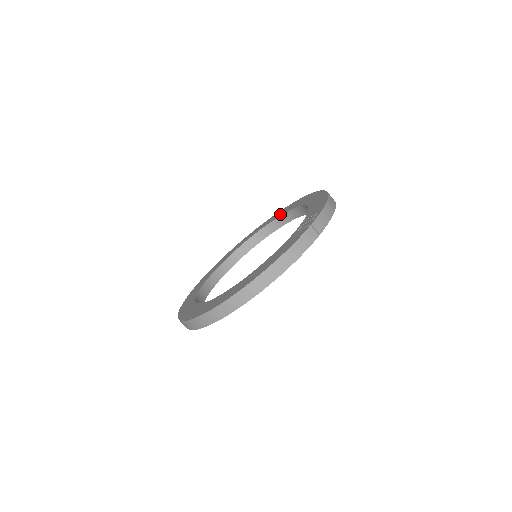
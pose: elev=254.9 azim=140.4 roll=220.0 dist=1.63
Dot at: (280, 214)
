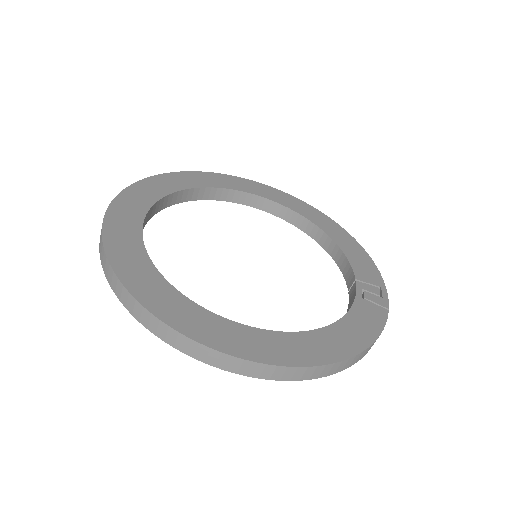
Dot at: (262, 193)
